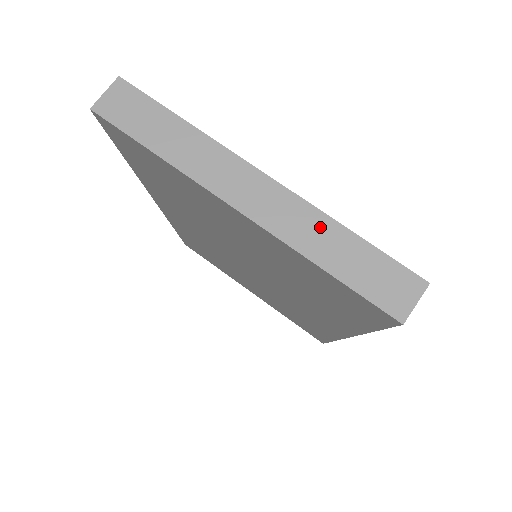
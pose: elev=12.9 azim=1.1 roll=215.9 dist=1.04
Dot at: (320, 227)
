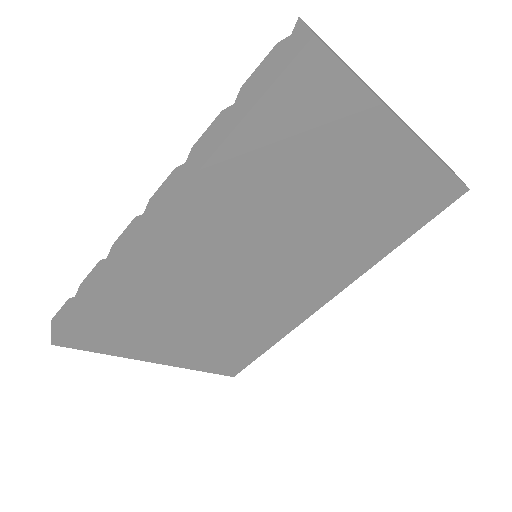
Dot at: (424, 142)
